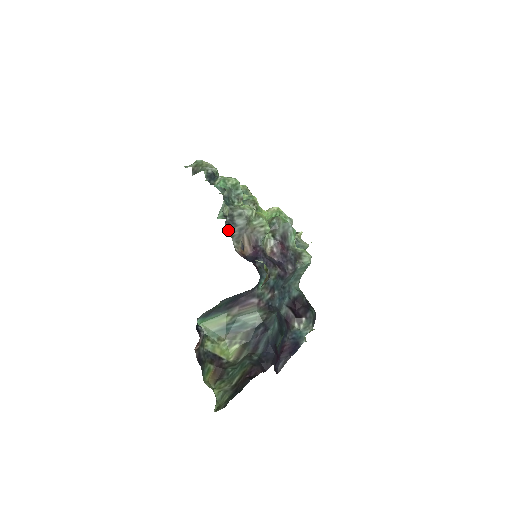
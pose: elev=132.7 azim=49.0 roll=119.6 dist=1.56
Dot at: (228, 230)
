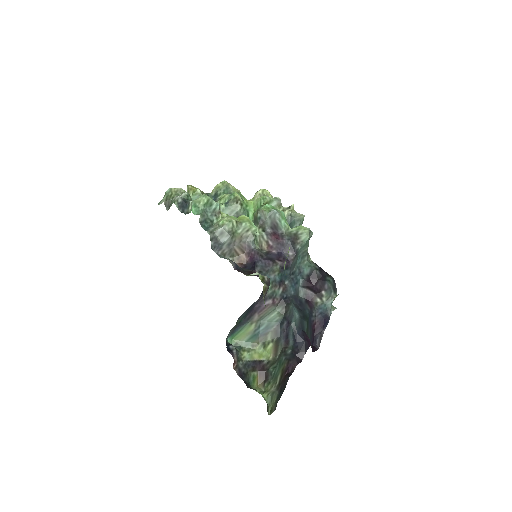
Dot at: (217, 252)
